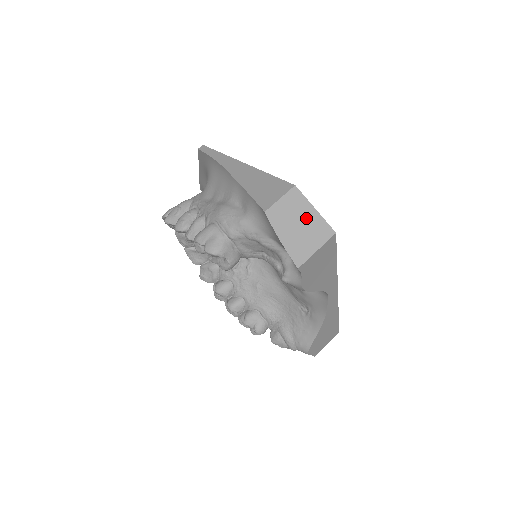
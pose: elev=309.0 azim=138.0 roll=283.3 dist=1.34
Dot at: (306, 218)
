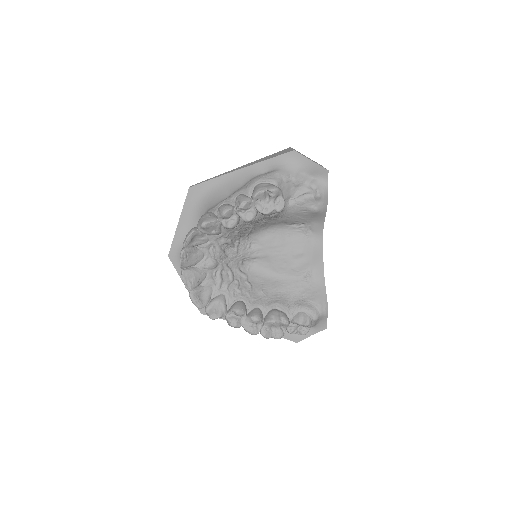
Dot at: occluded
